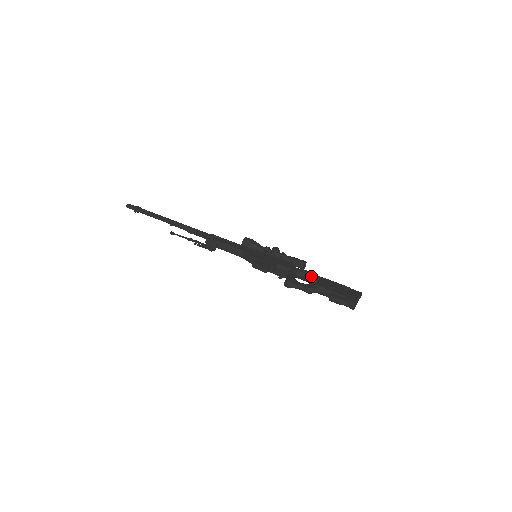
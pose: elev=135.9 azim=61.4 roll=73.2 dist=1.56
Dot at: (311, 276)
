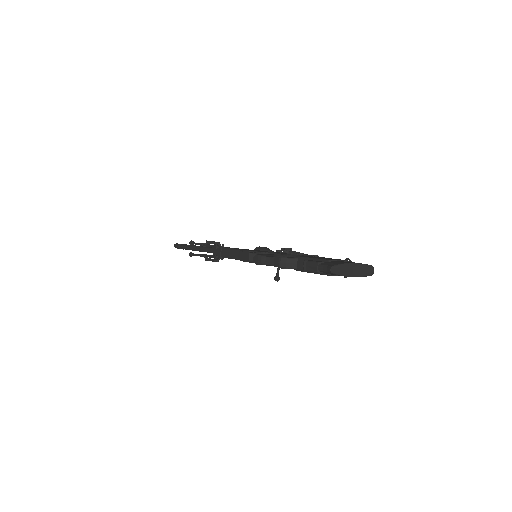
Dot at: (302, 255)
